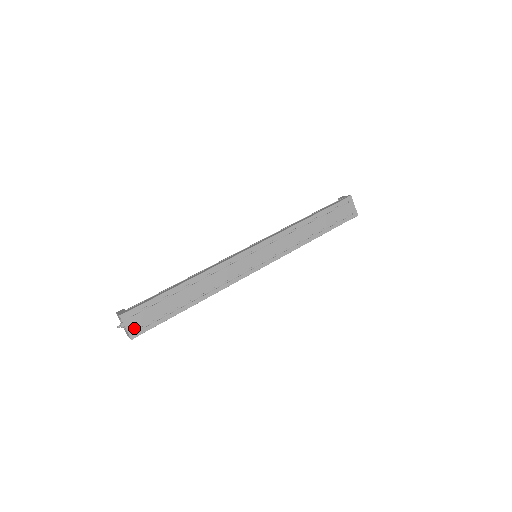
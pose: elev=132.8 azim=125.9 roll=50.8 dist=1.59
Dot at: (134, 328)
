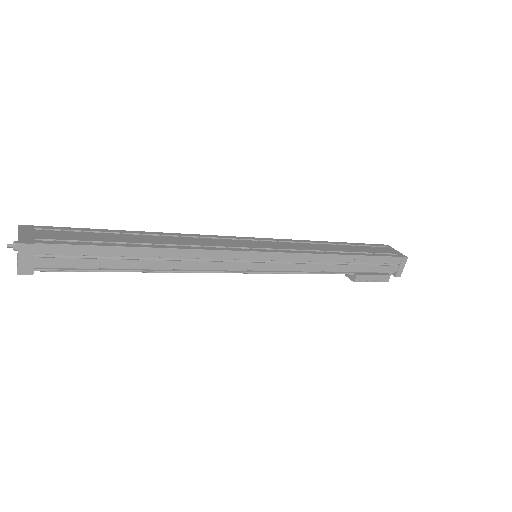
Dot at: (32, 237)
